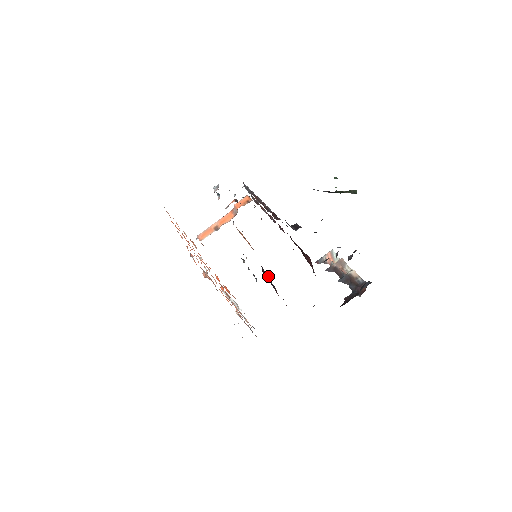
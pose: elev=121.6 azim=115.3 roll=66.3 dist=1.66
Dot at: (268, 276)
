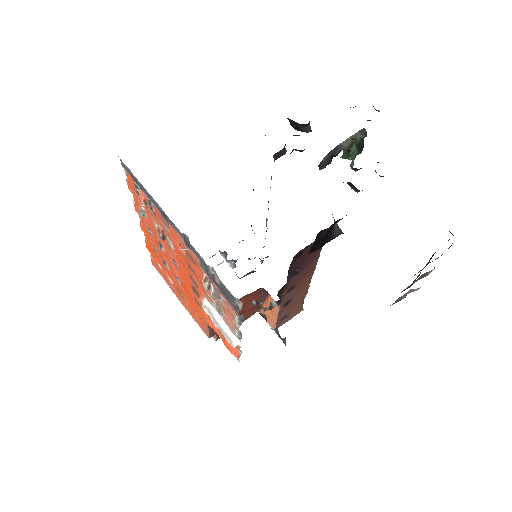
Dot at: occluded
